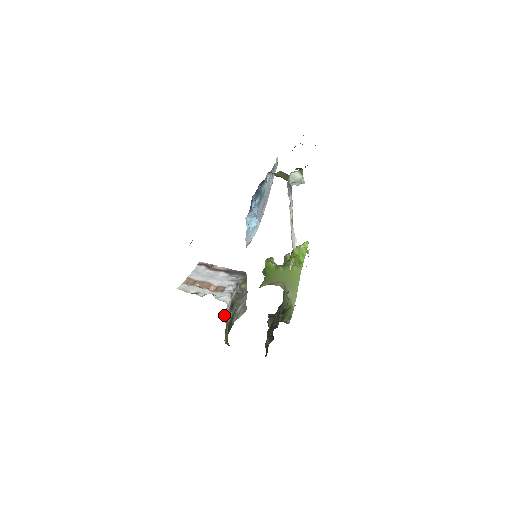
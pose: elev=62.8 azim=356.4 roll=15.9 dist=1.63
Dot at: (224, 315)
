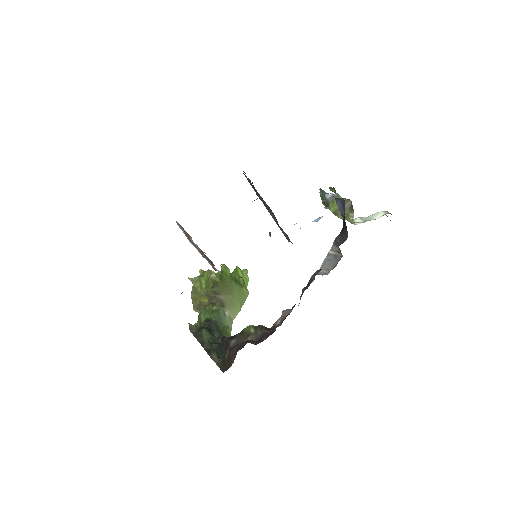
Dot at: occluded
